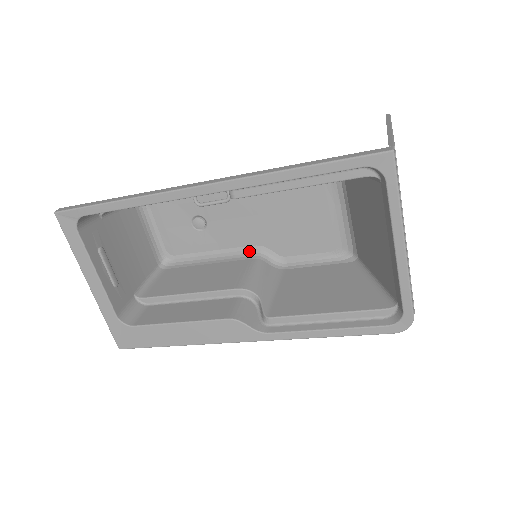
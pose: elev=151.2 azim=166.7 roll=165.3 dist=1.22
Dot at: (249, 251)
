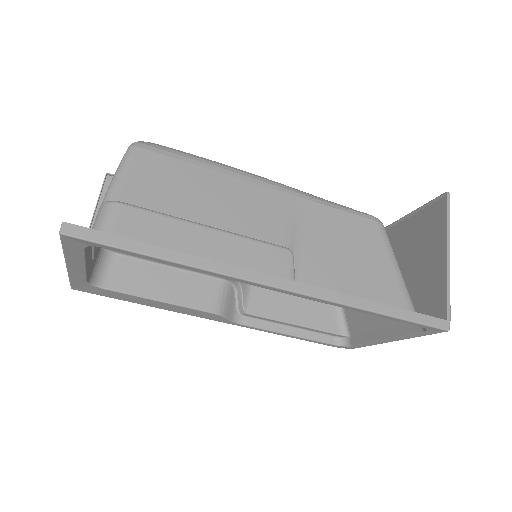
Dot at: occluded
